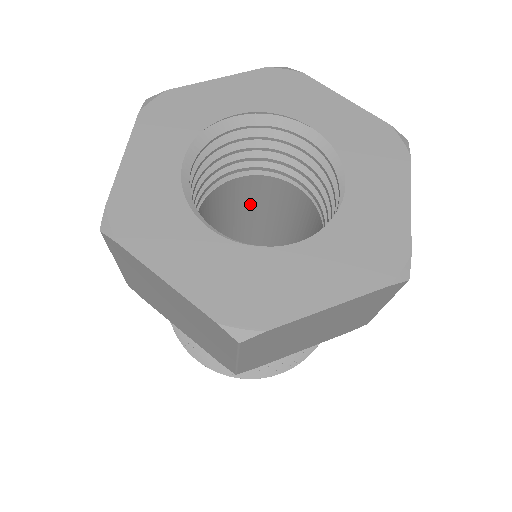
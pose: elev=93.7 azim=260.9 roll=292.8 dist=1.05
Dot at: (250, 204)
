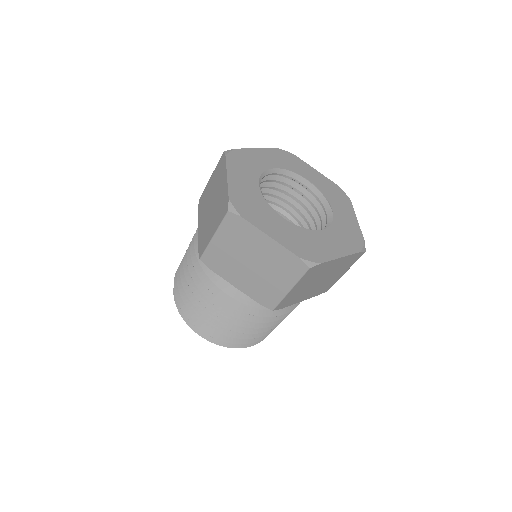
Dot at: occluded
